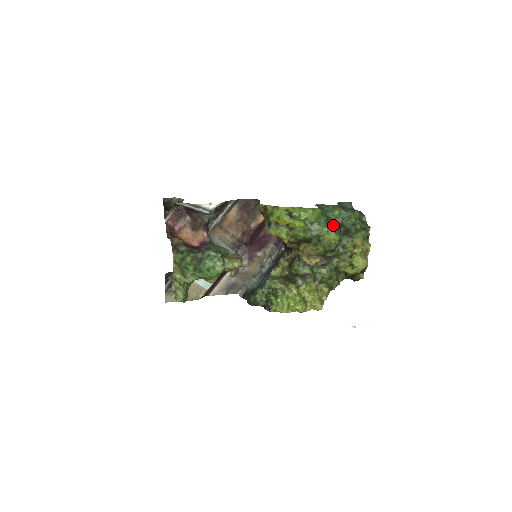
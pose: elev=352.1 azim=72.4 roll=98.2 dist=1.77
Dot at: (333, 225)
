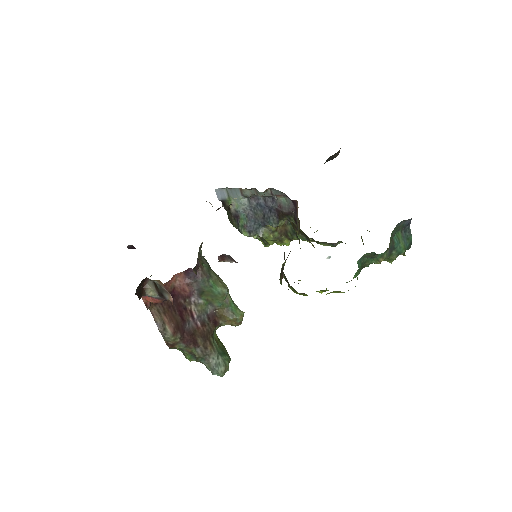
Dot at: occluded
